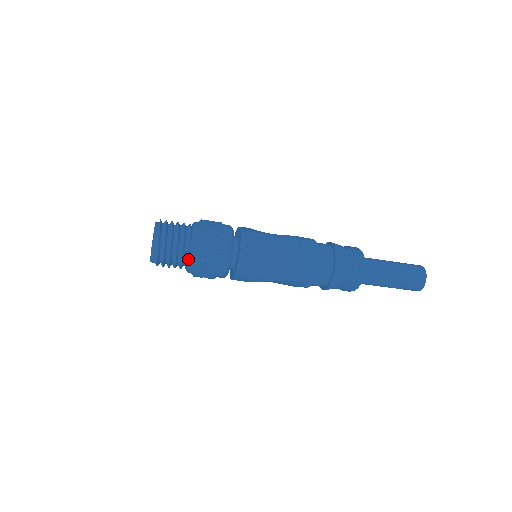
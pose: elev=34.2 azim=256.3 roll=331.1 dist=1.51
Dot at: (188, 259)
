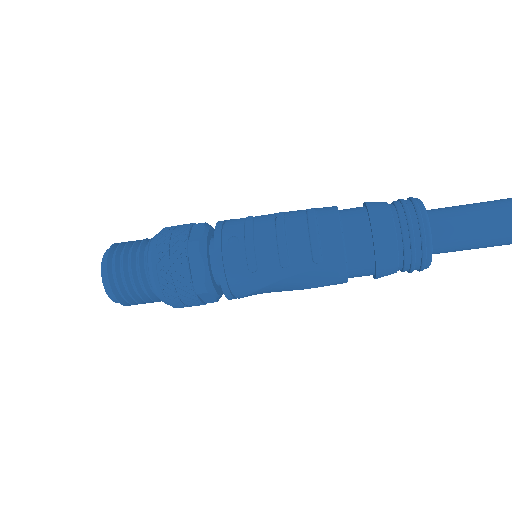
Dot at: (150, 278)
